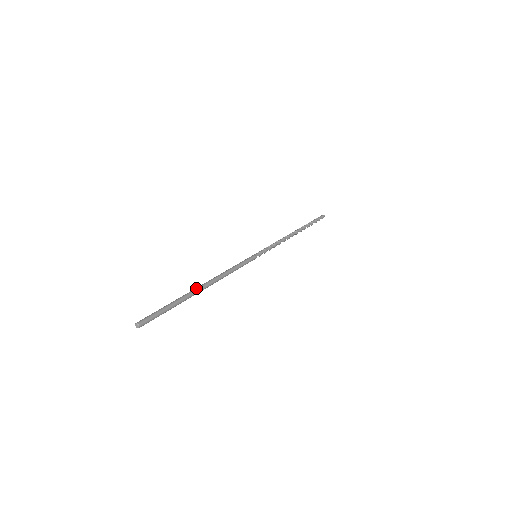
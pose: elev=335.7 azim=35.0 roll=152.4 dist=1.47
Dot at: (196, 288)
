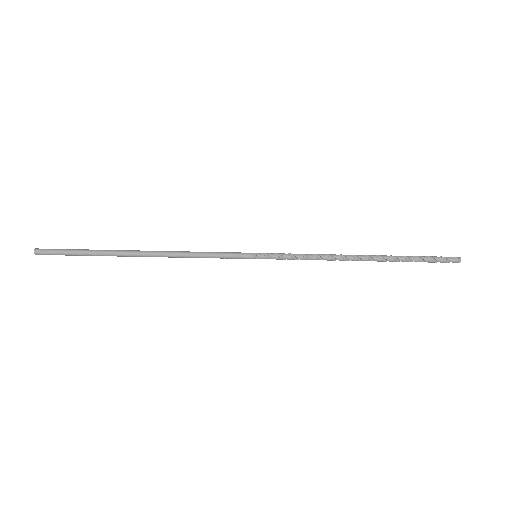
Dot at: (130, 250)
